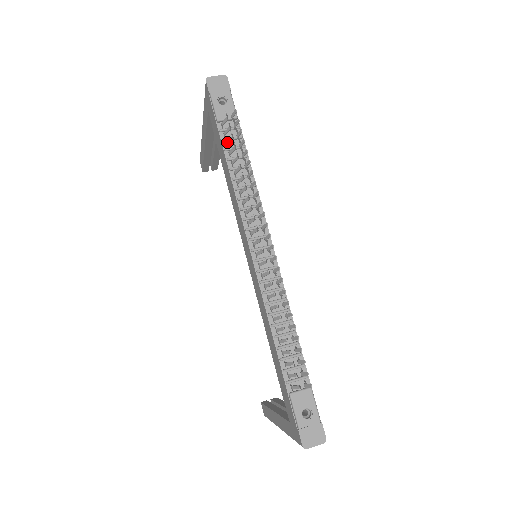
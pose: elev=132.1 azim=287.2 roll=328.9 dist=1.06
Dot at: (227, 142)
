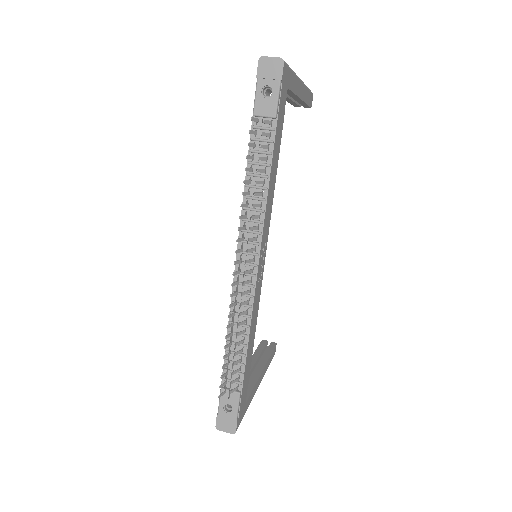
Dot at: occluded
